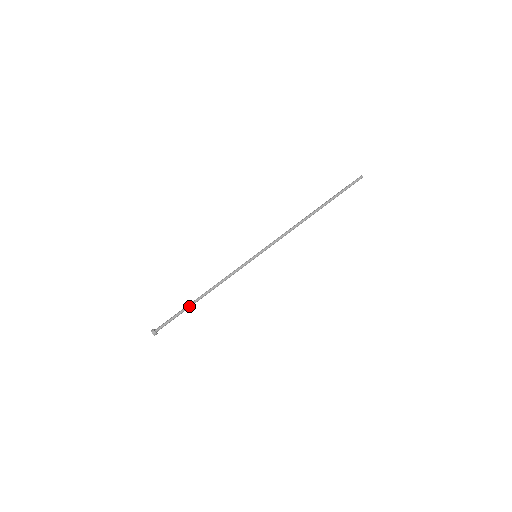
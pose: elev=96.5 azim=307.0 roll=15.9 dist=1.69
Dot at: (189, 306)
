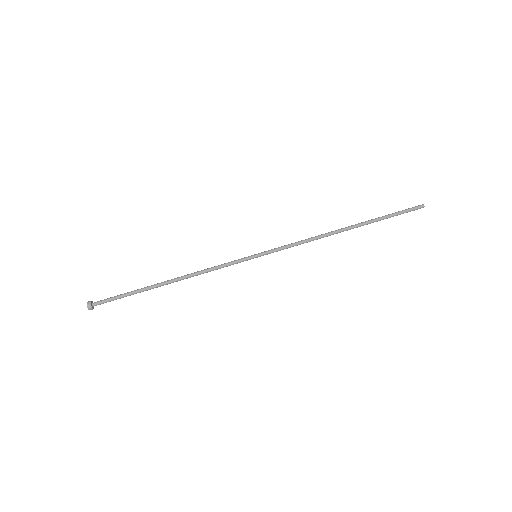
Dot at: (147, 287)
